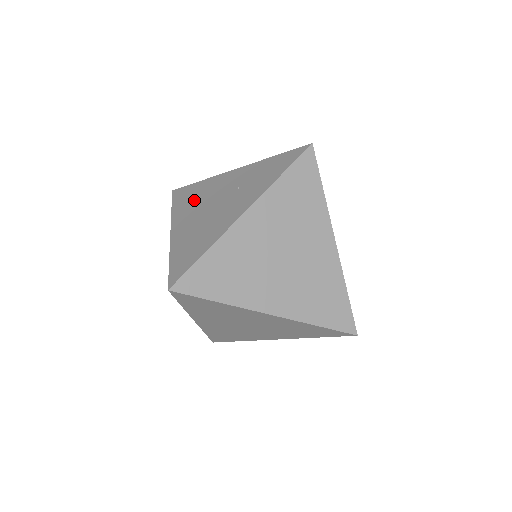
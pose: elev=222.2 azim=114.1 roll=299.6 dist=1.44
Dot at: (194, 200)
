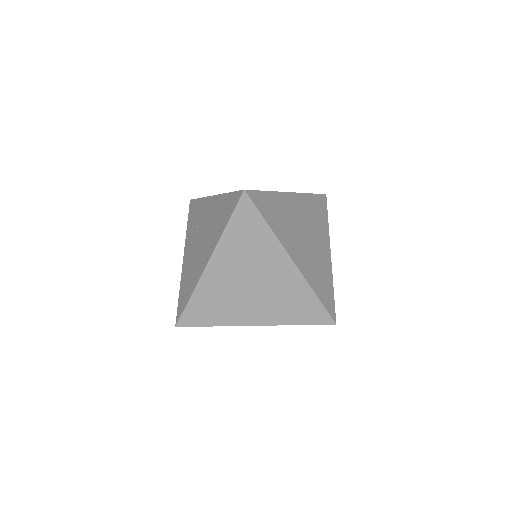
Dot at: (245, 250)
